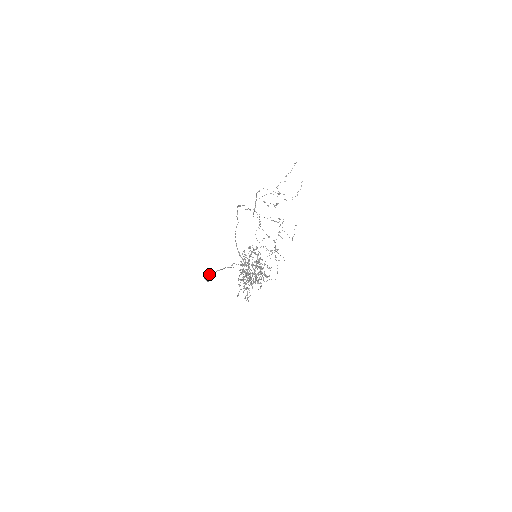
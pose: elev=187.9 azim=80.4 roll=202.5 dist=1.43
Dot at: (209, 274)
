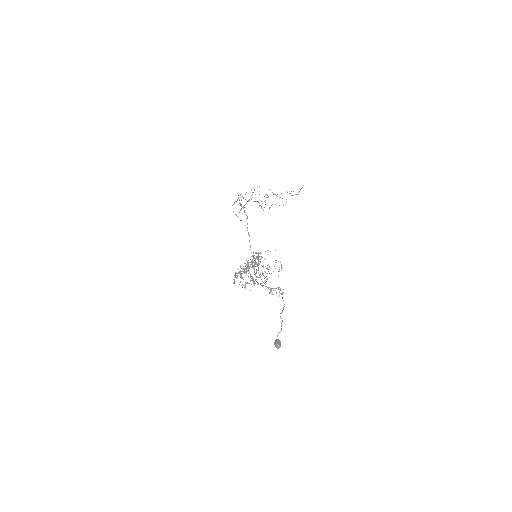
Dot at: (279, 344)
